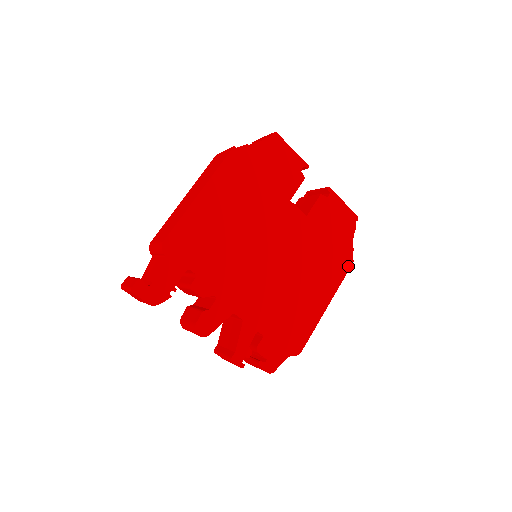
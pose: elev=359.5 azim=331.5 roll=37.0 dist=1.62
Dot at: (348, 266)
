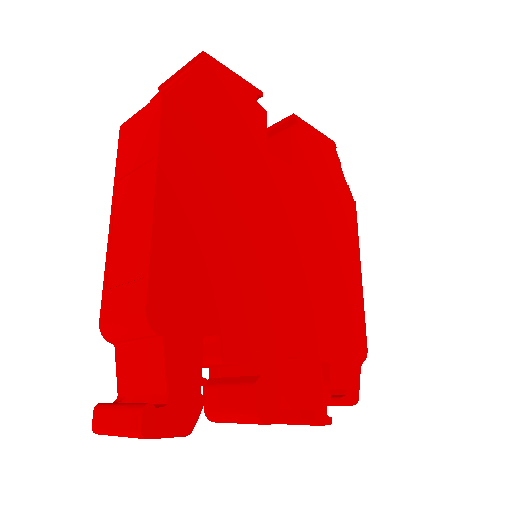
Dot at: (354, 211)
